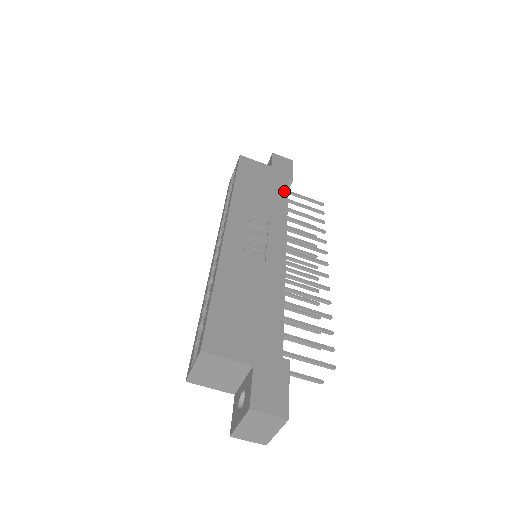
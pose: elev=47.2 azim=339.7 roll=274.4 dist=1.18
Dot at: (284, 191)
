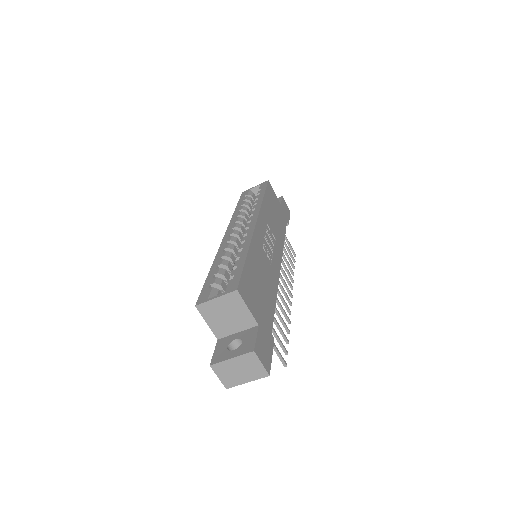
Dot at: (284, 227)
